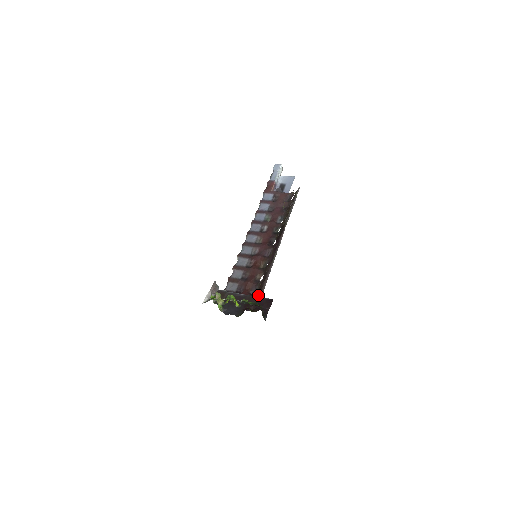
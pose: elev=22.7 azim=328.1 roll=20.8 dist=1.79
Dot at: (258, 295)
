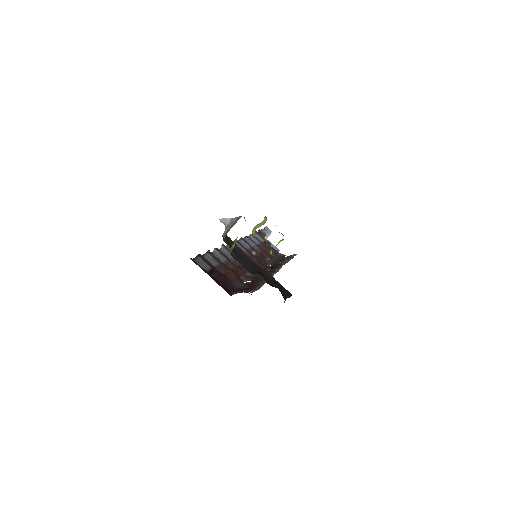
Dot at: (250, 287)
